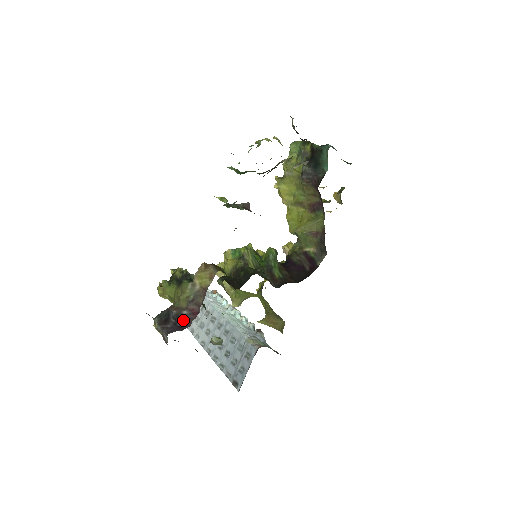
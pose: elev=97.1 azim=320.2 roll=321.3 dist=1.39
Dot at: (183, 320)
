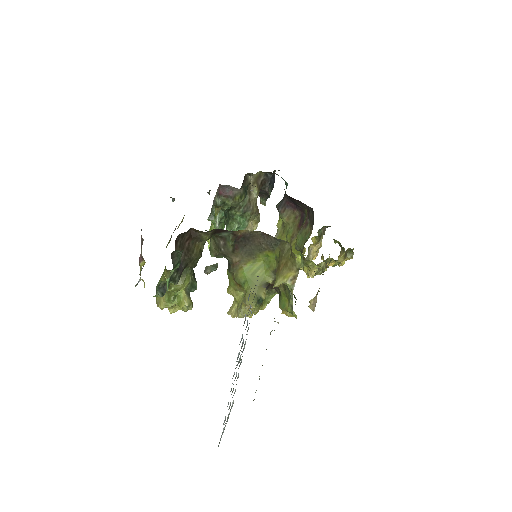
Dot at: occluded
